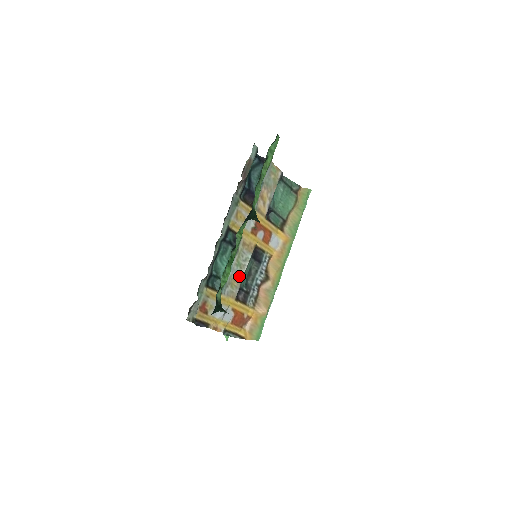
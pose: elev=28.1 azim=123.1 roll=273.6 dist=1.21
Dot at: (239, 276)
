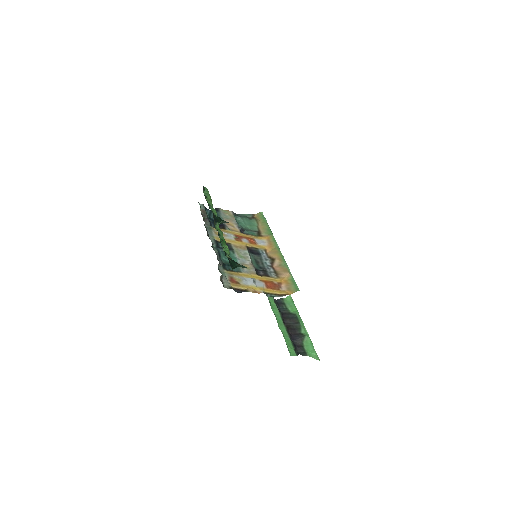
Dot at: (248, 263)
